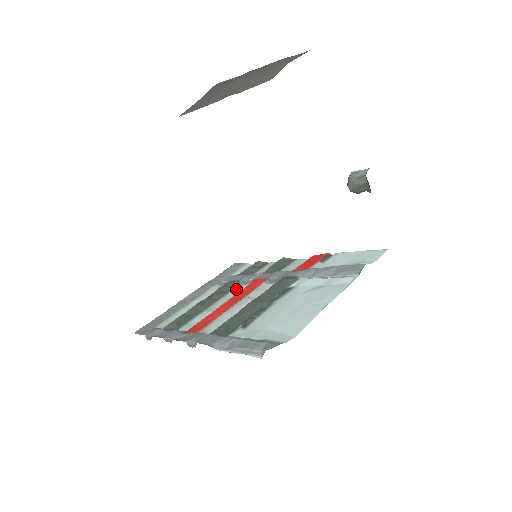
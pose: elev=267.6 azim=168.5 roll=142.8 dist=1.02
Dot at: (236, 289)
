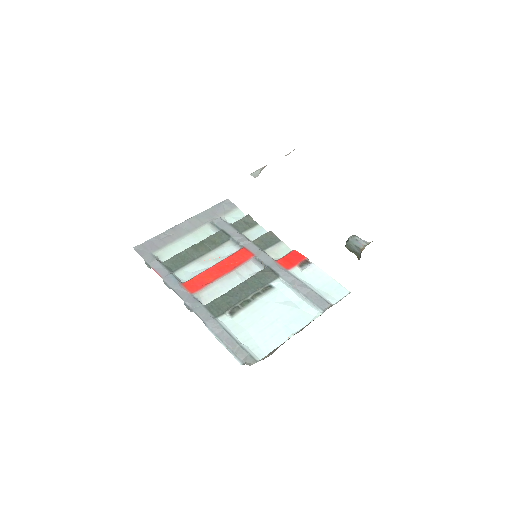
Dot at: (227, 247)
